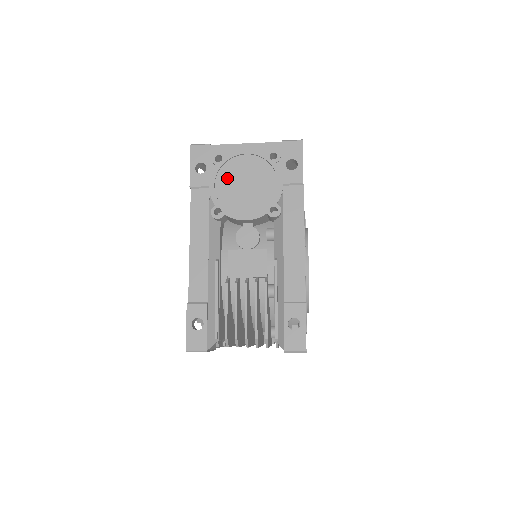
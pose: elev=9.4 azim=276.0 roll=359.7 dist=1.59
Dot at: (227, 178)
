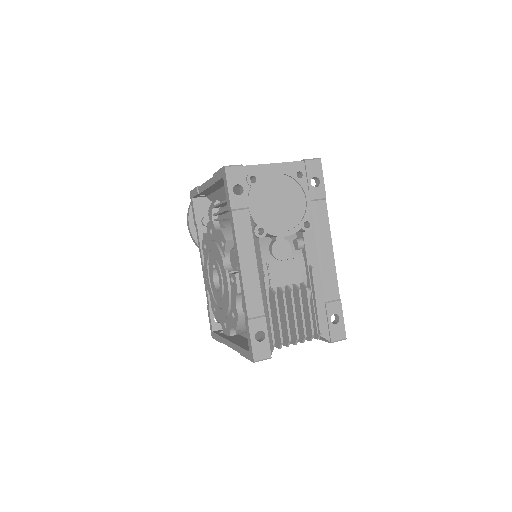
Dot at: (263, 198)
